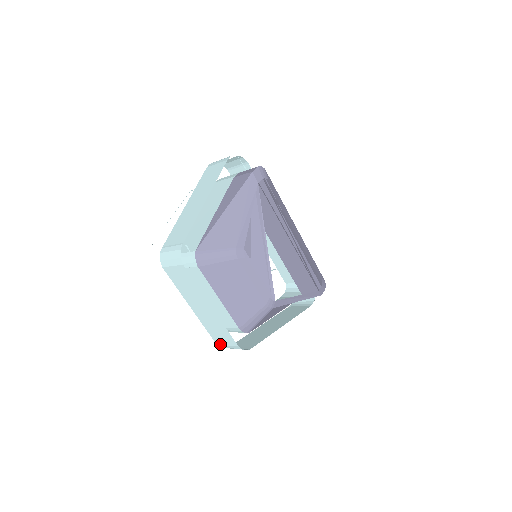
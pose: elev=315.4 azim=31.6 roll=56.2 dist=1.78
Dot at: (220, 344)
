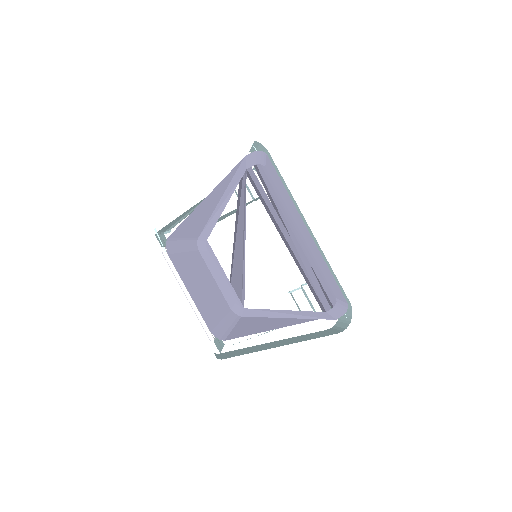
Dot at: occluded
